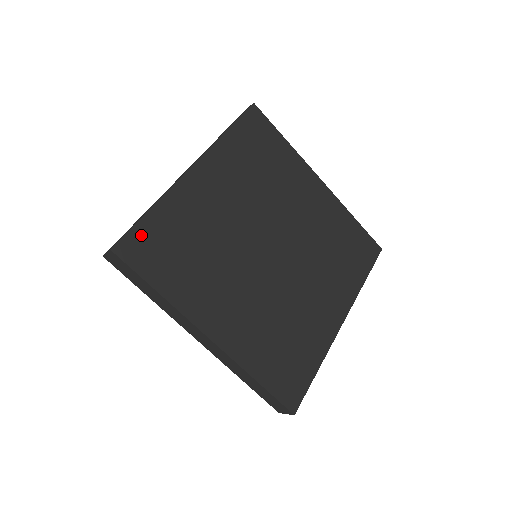
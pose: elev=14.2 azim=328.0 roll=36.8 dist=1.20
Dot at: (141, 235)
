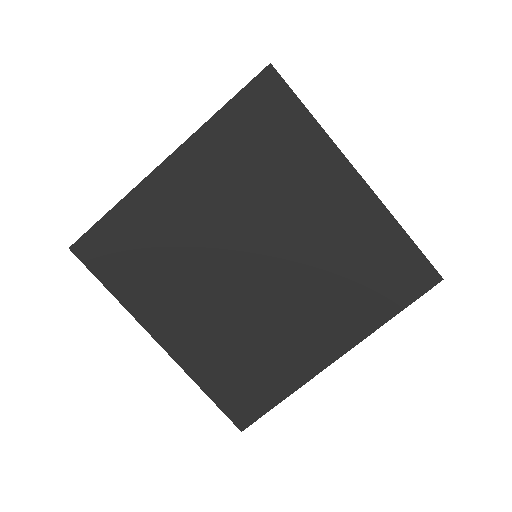
Dot at: (99, 236)
